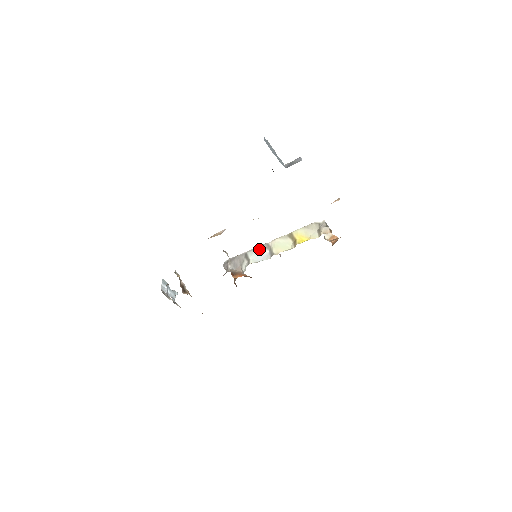
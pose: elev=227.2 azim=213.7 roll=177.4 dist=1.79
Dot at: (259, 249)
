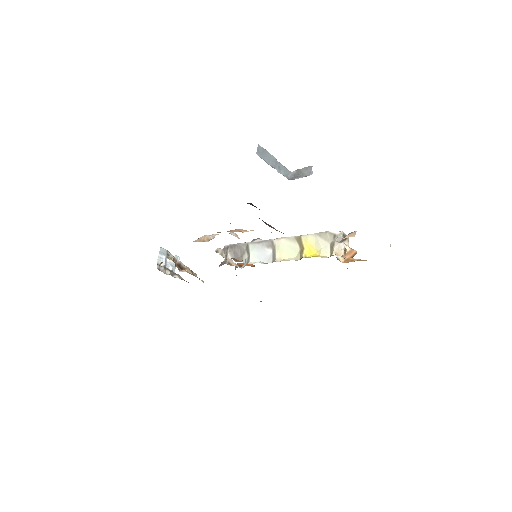
Dot at: (262, 245)
